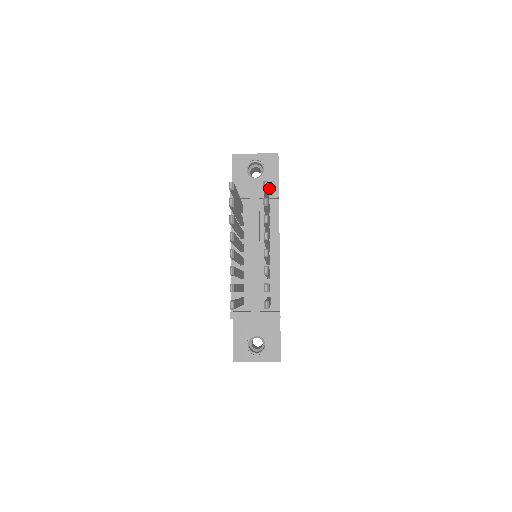
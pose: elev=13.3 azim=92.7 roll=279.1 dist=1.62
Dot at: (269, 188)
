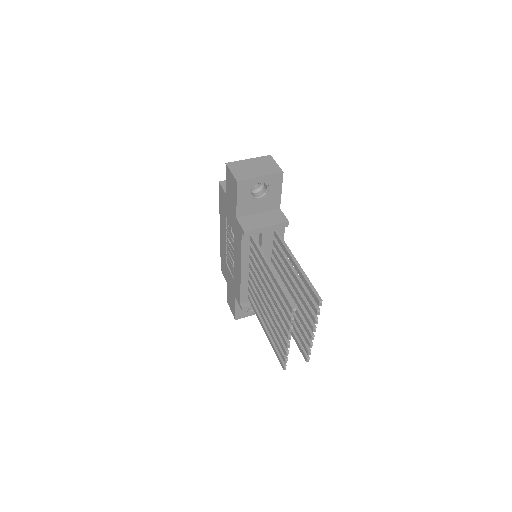
Dot at: (272, 204)
